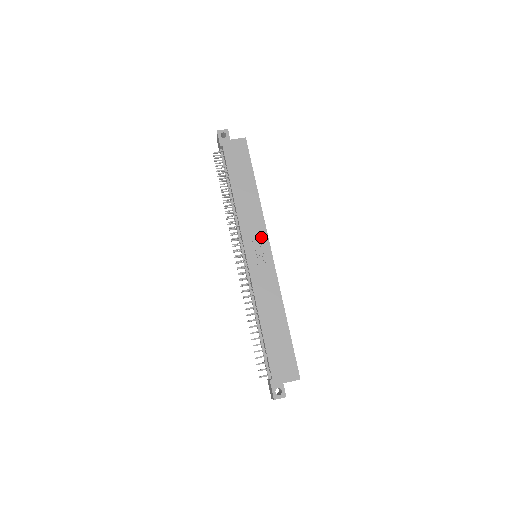
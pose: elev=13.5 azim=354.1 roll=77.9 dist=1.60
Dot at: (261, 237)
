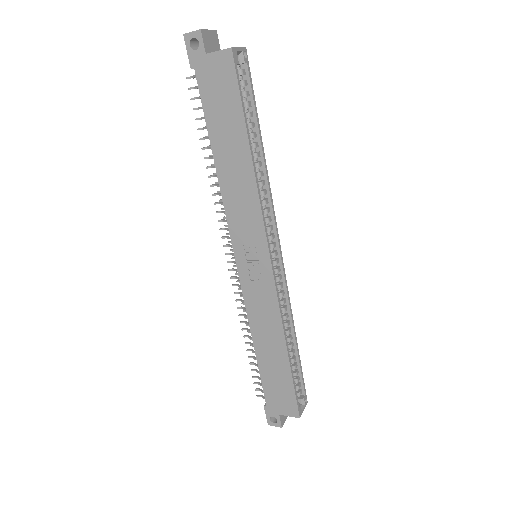
Dot at: (256, 238)
